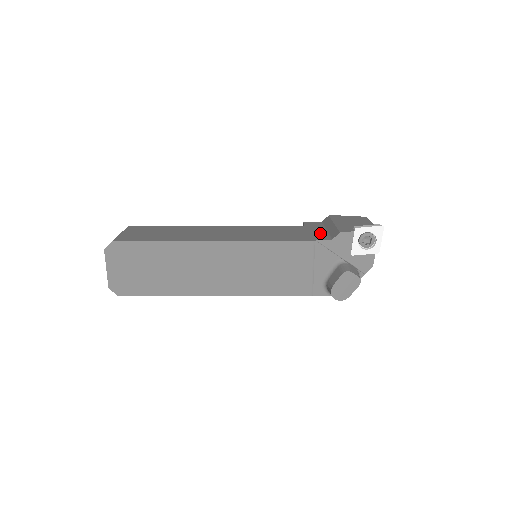
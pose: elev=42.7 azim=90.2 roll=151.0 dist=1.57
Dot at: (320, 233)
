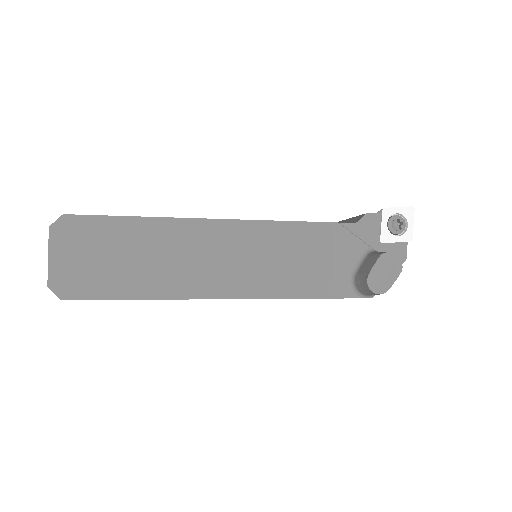
Dot at: occluded
